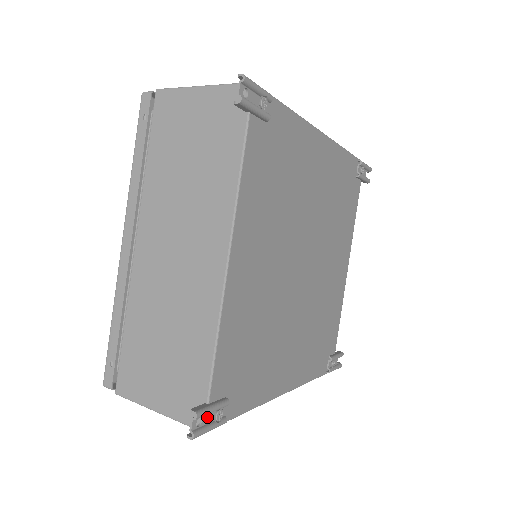
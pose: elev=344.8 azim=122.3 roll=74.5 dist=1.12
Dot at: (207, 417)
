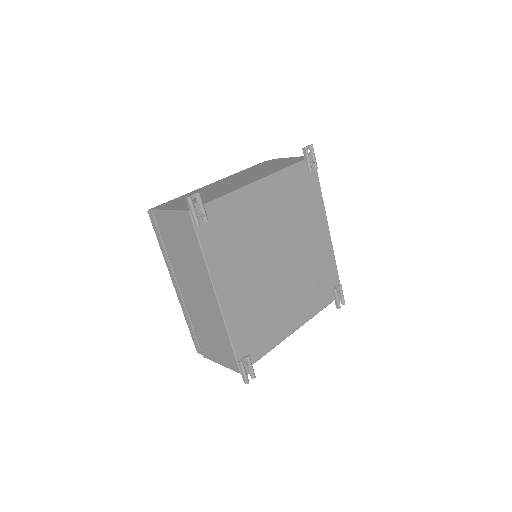
Dot at: (198, 207)
